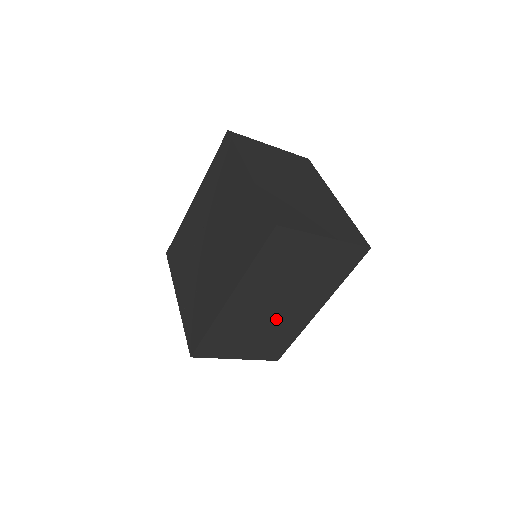
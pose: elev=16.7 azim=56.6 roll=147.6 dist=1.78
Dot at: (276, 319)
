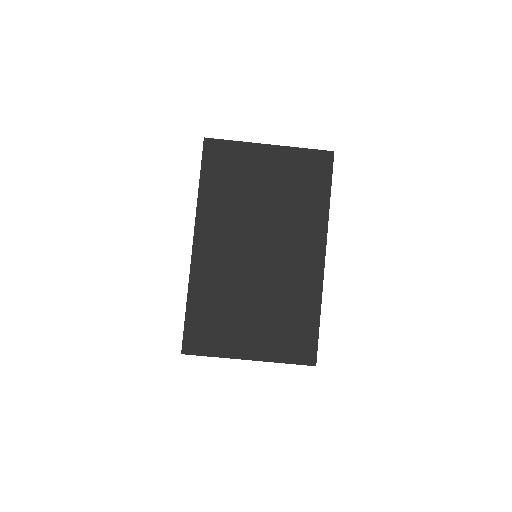
Dot at: (270, 277)
